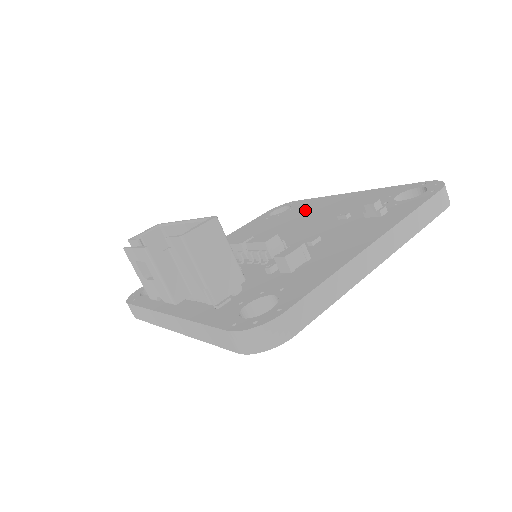
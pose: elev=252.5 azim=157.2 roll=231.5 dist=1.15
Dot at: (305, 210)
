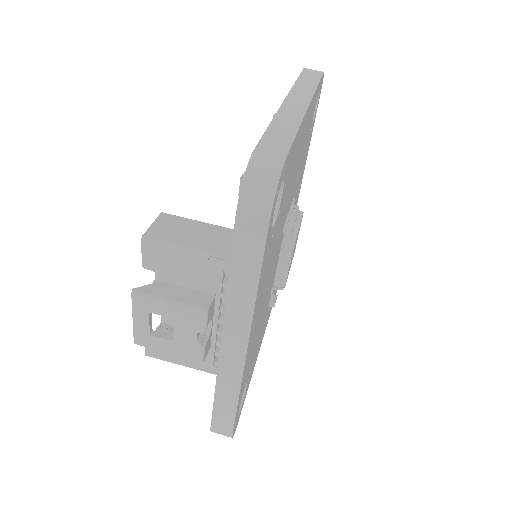
Dot at: occluded
